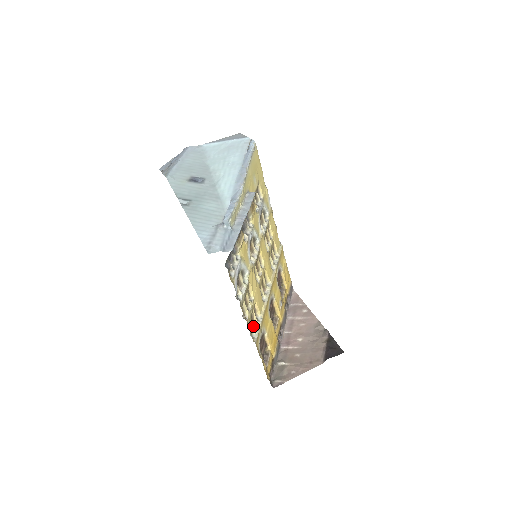
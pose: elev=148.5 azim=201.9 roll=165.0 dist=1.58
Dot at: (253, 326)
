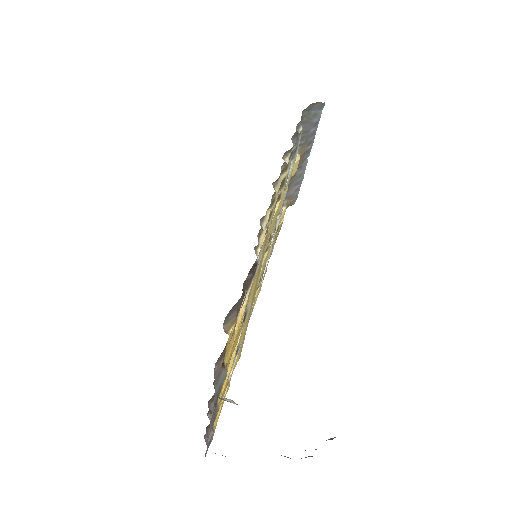
Dot at: (258, 236)
